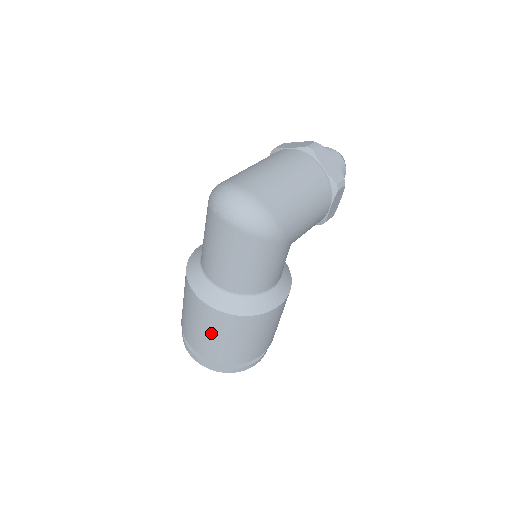
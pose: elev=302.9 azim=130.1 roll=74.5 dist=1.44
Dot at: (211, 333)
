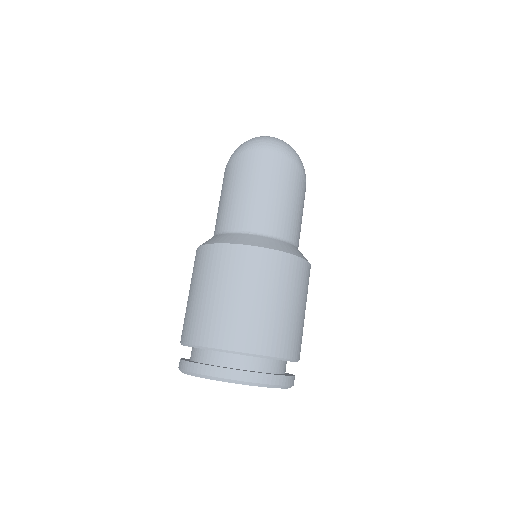
Dot at: (261, 294)
